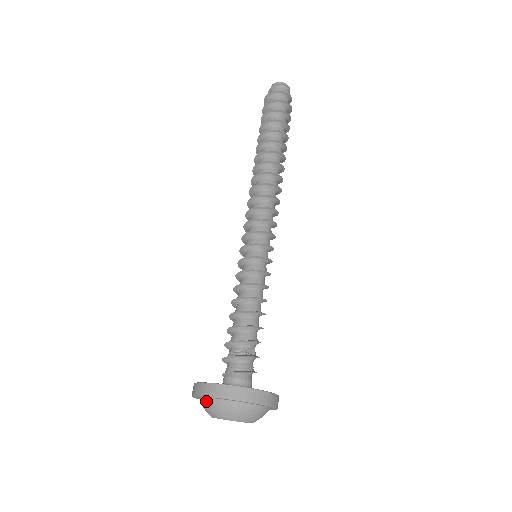
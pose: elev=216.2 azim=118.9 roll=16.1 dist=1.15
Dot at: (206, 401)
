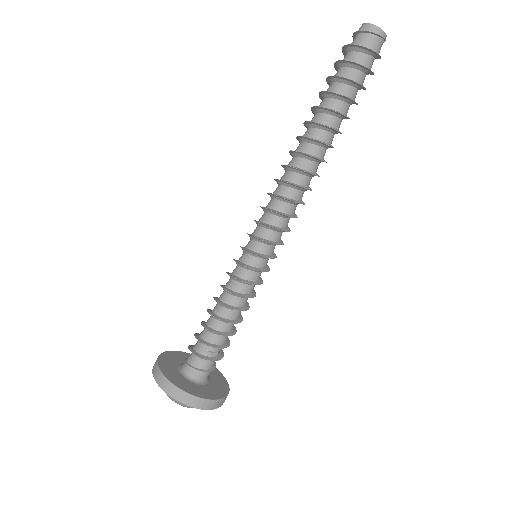
Dot at: occluded
